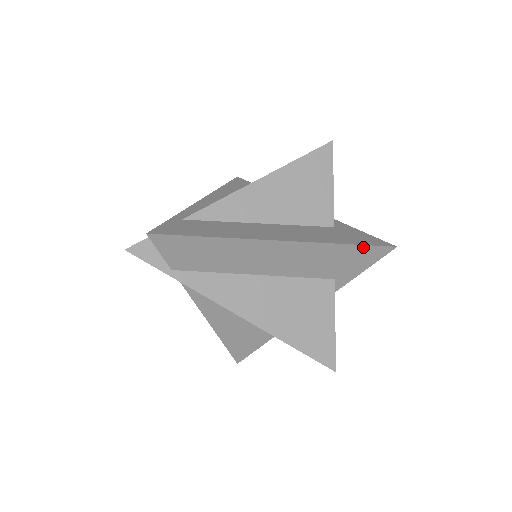
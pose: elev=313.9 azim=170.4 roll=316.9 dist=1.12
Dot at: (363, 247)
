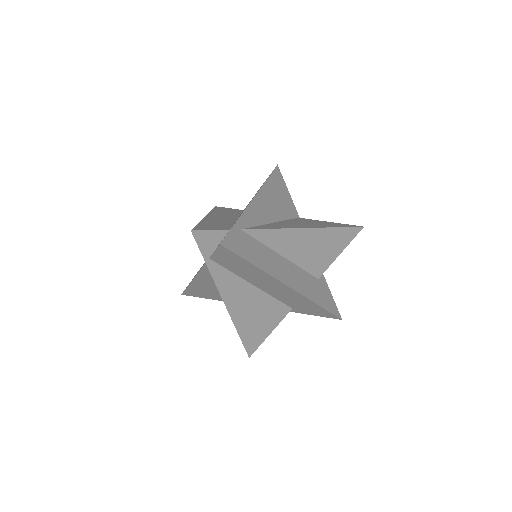
Dot at: (326, 311)
